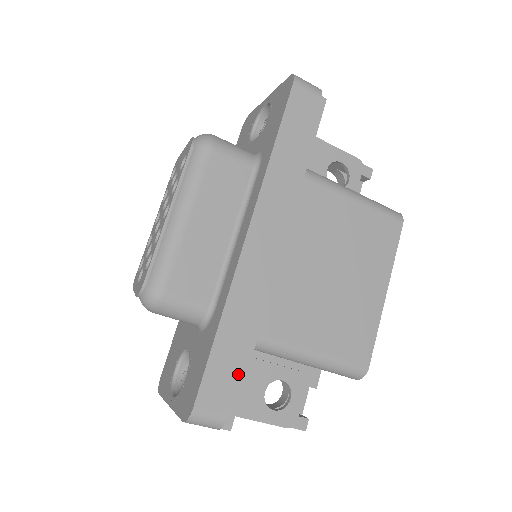
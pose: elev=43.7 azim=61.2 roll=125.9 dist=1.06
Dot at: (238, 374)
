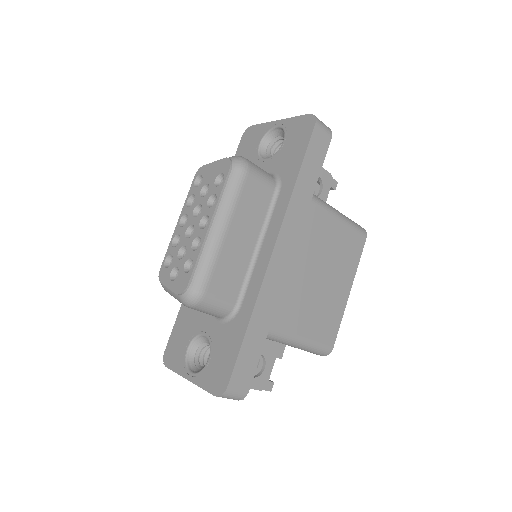
Dot at: (258, 359)
